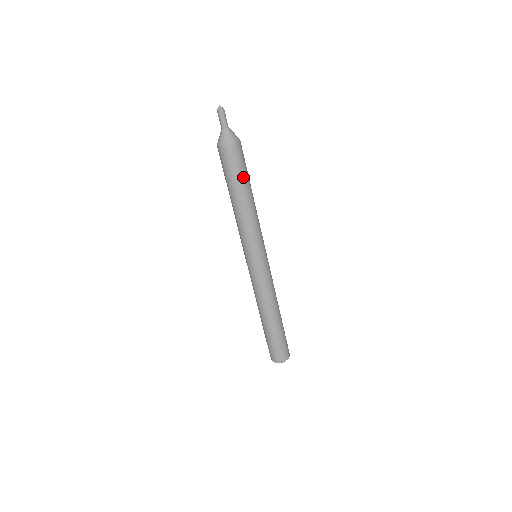
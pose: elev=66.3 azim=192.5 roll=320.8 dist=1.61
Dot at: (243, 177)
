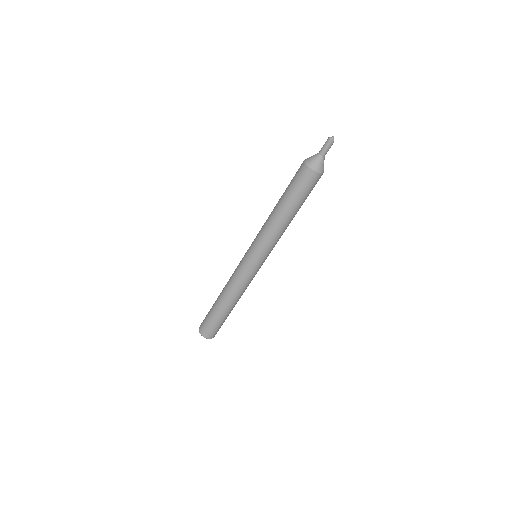
Dot at: (304, 200)
